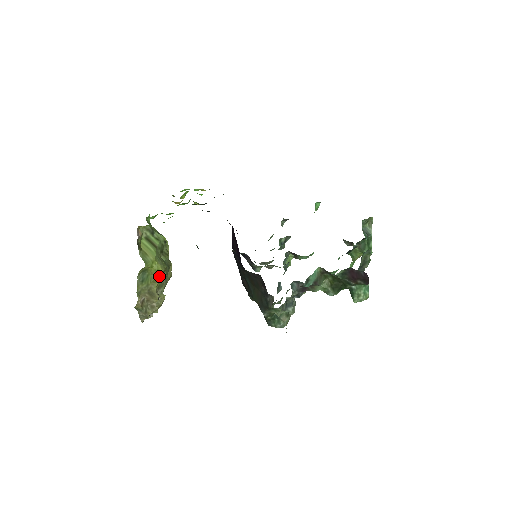
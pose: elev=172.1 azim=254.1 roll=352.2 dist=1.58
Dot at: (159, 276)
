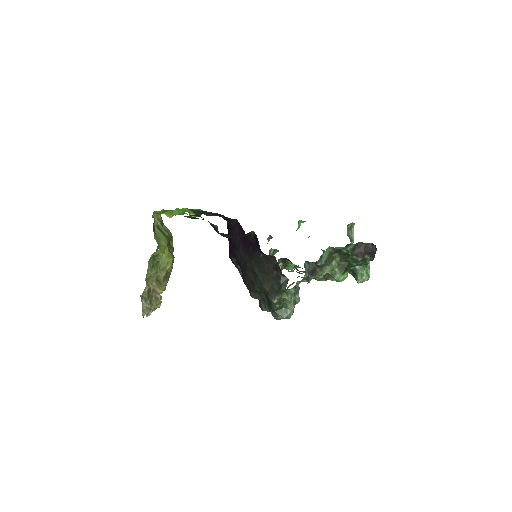
Dot at: (169, 264)
